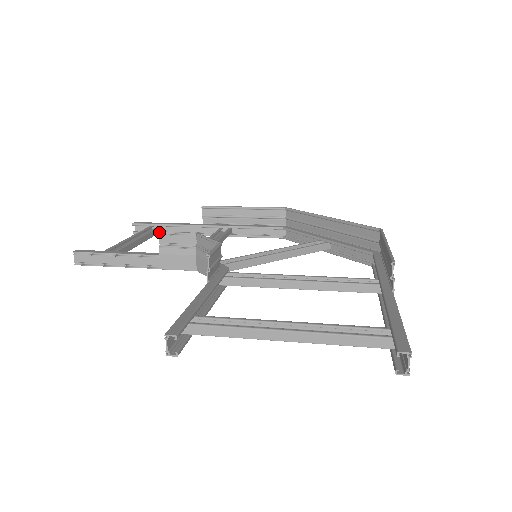
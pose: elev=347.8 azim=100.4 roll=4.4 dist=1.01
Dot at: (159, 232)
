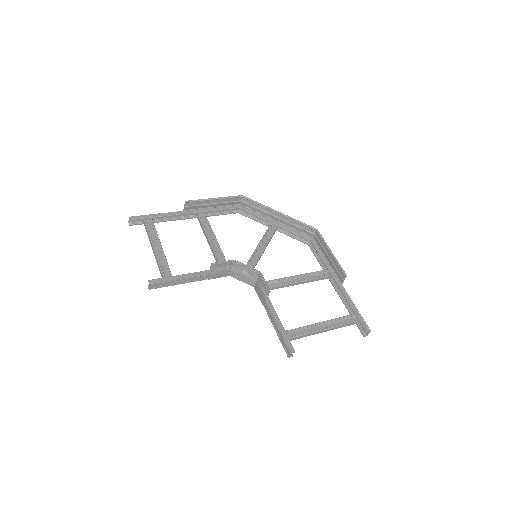
Dot at: (212, 264)
